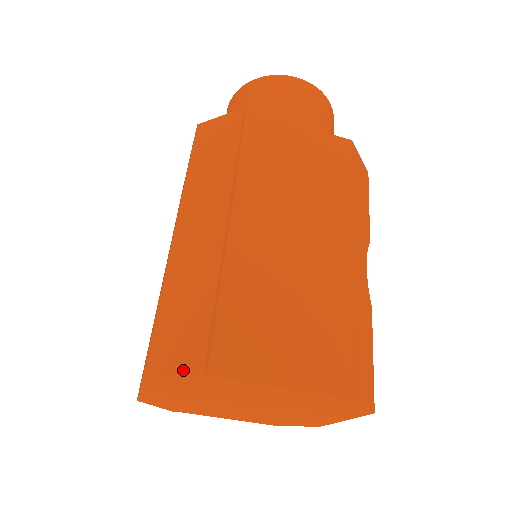
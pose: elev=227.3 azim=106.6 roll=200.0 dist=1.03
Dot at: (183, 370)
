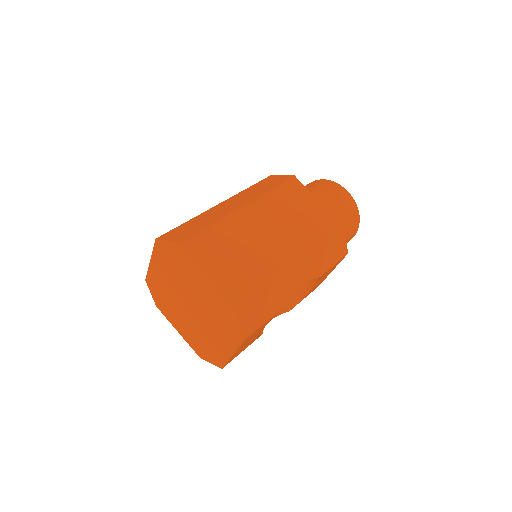
Dot at: (172, 240)
